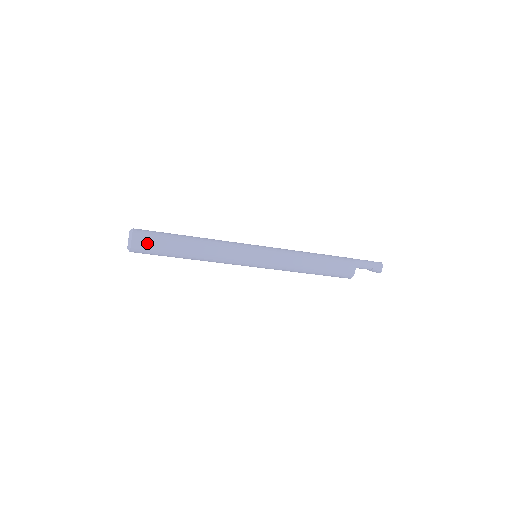
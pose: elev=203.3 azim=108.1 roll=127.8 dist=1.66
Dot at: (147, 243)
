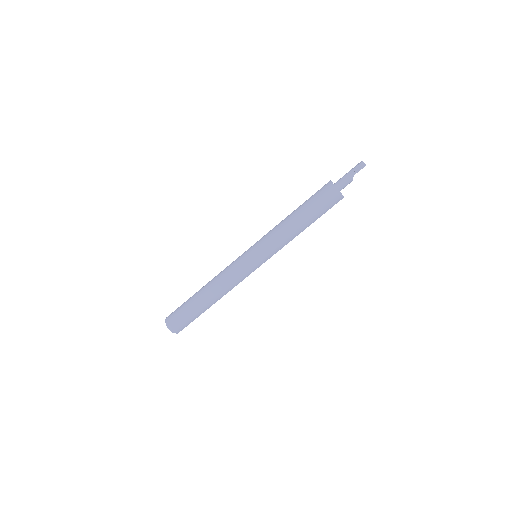
Dot at: (175, 310)
